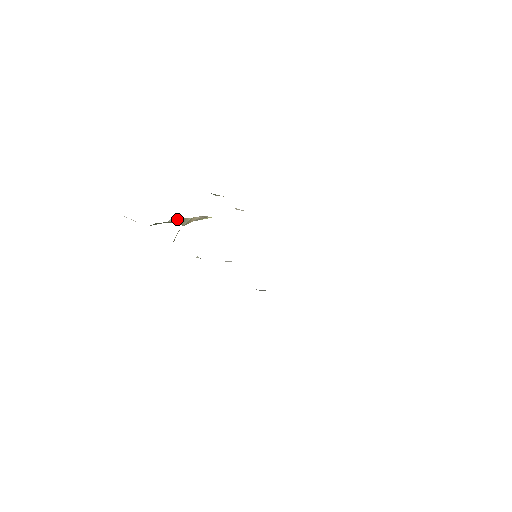
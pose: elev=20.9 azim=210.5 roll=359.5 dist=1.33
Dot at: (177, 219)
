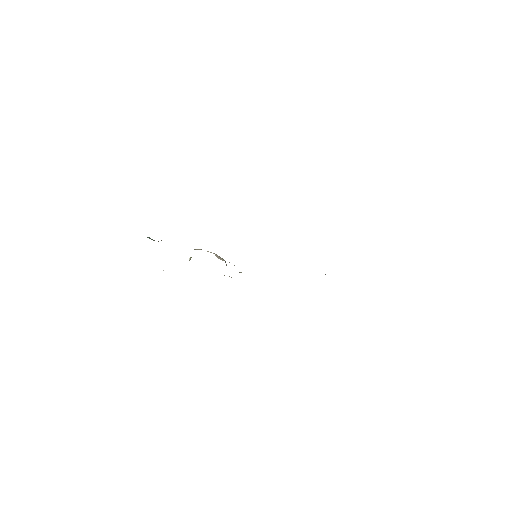
Dot at: occluded
